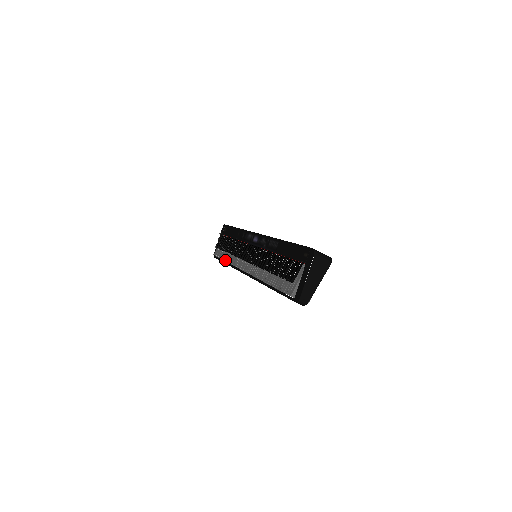
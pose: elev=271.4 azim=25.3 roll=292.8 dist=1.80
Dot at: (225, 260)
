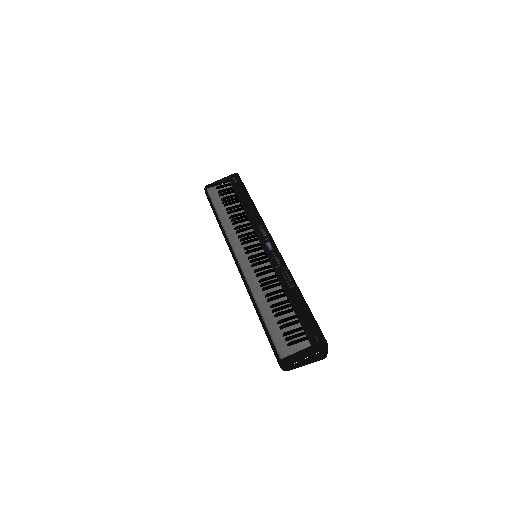
Dot at: (220, 217)
